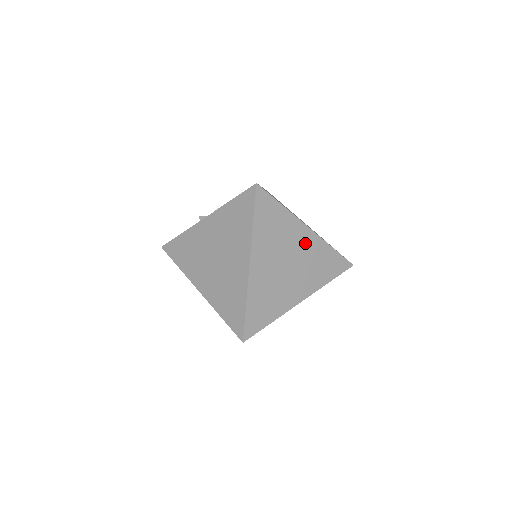
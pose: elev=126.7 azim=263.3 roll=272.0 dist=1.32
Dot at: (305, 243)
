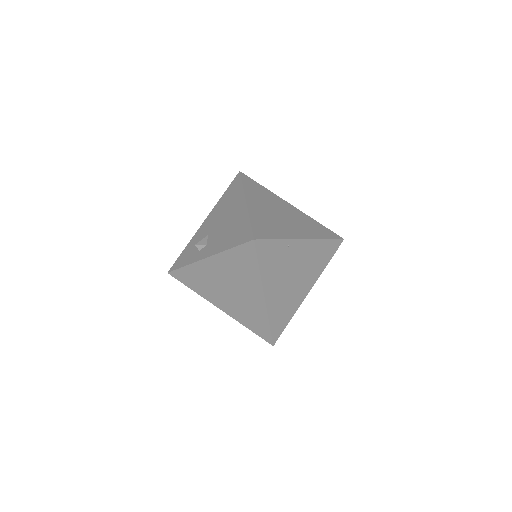
Dot at: (303, 252)
